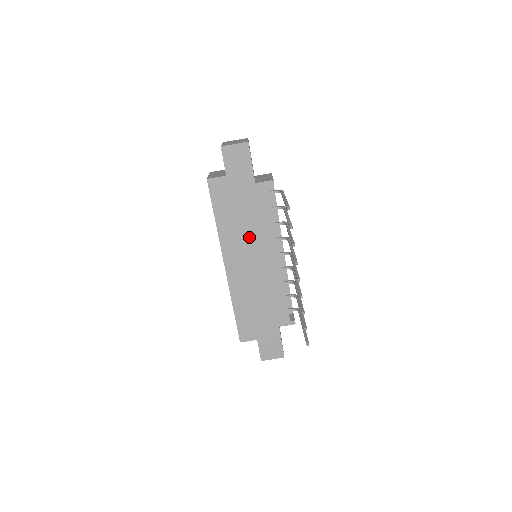
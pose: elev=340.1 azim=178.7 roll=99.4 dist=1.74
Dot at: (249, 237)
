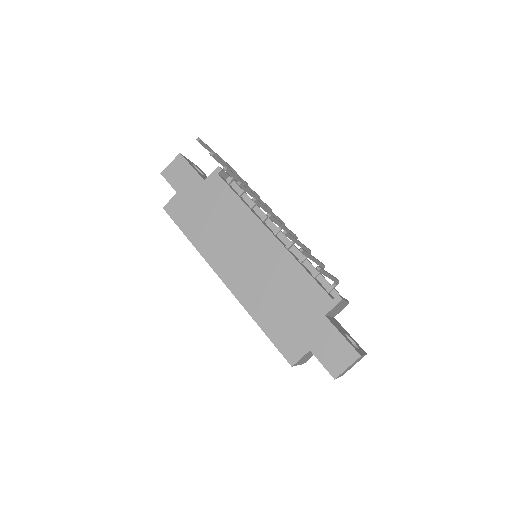
Dot at: (228, 233)
